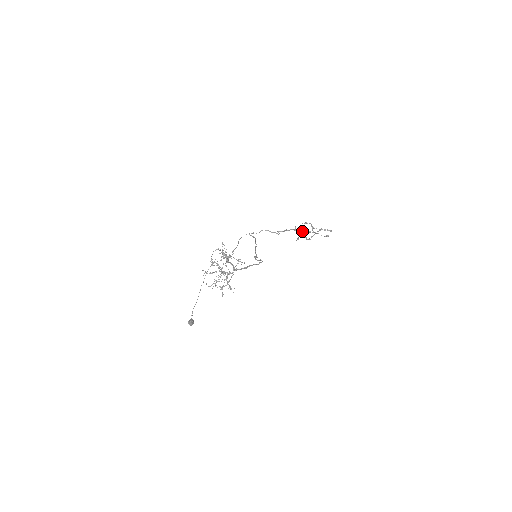
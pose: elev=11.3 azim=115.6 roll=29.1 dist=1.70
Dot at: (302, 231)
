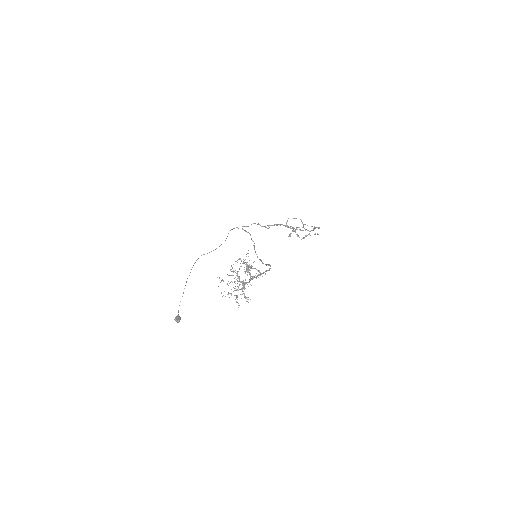
Dot at: occluded
